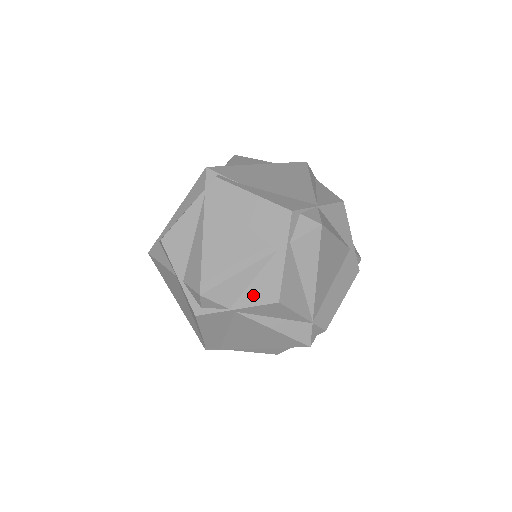
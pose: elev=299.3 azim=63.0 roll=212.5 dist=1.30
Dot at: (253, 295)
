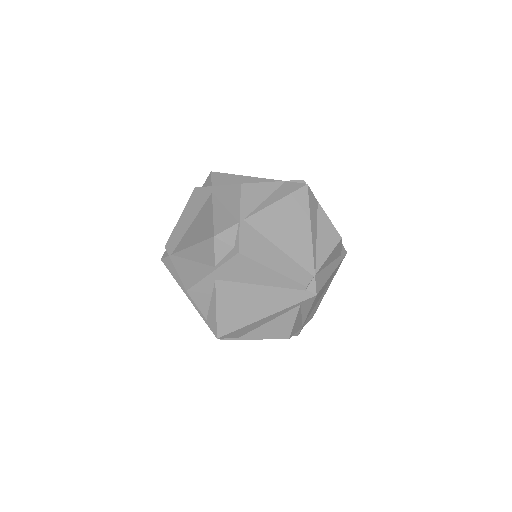
Dot at: (233, 205)
